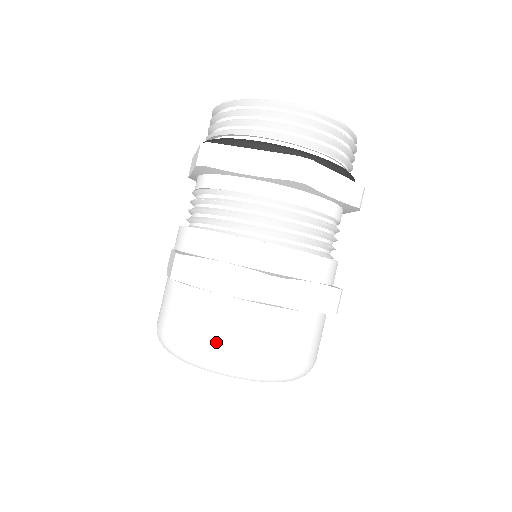
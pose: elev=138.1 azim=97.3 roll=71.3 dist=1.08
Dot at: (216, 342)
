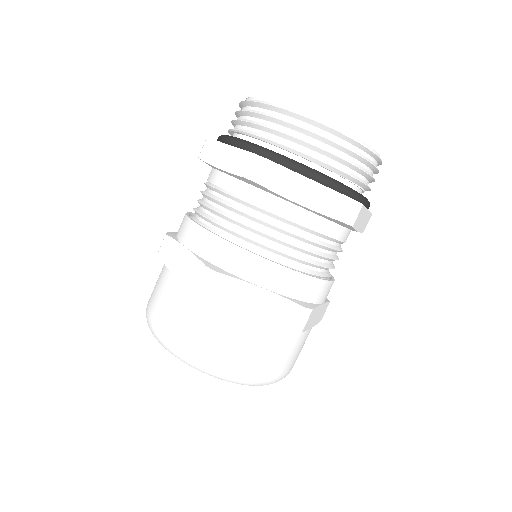
Dot at: (238, 359)
